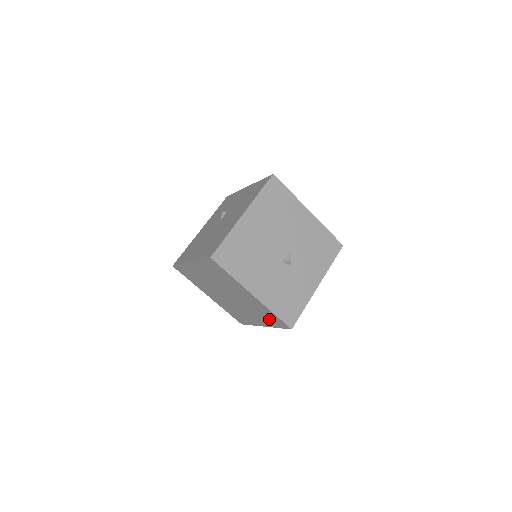
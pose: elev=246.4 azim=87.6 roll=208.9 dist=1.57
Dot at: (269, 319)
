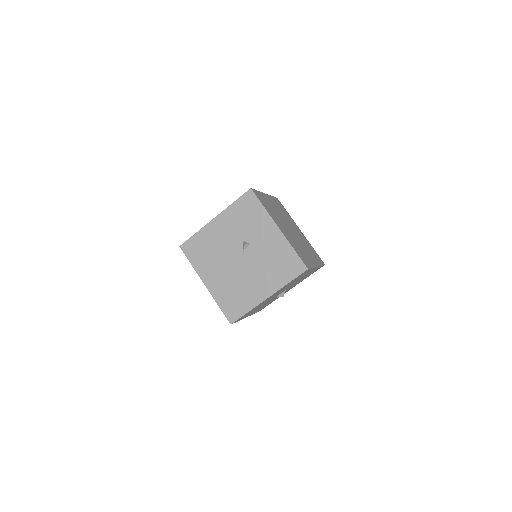
Dot at: occluded
